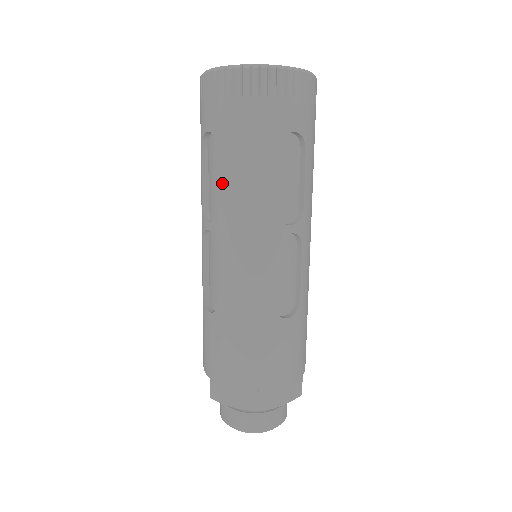
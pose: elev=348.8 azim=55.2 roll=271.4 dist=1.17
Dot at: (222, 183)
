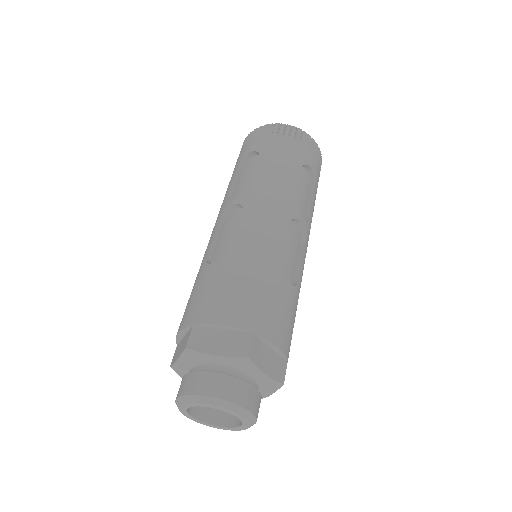
Dot at: (257, 173)
